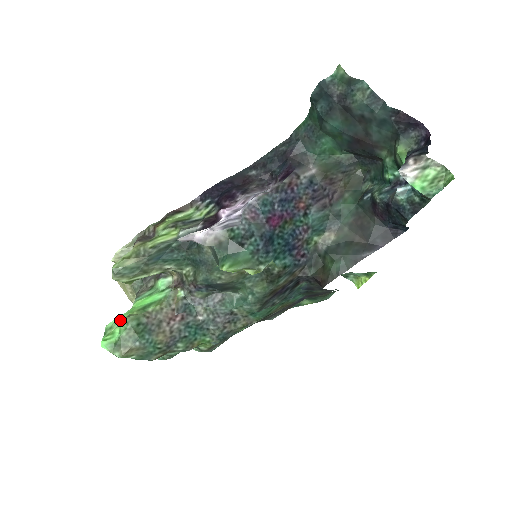
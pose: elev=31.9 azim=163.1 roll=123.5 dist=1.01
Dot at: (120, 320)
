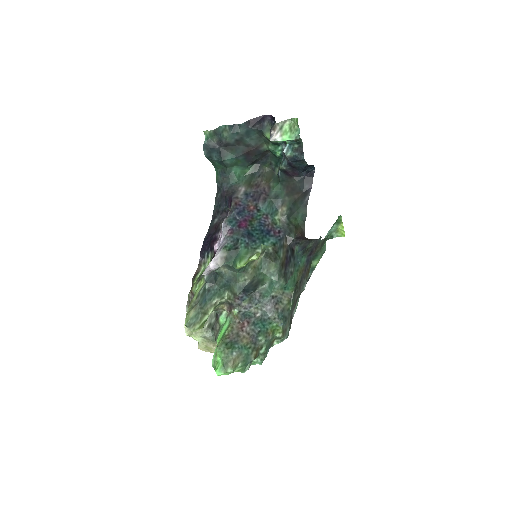
Dot at: (216, 353)
